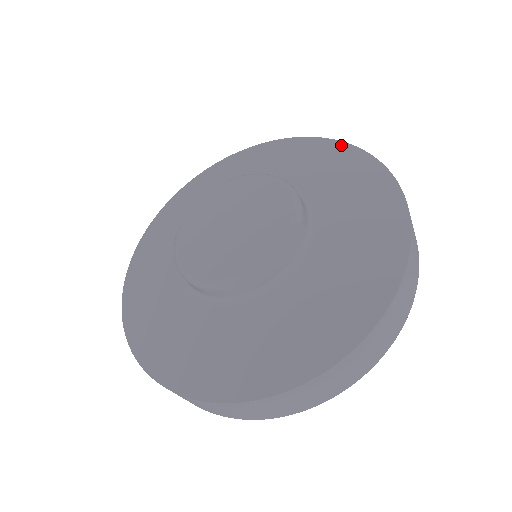
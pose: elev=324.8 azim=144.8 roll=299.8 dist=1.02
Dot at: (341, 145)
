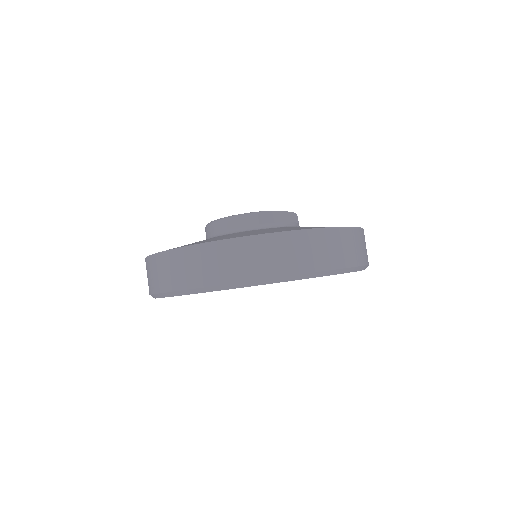
Dot at: occluded
